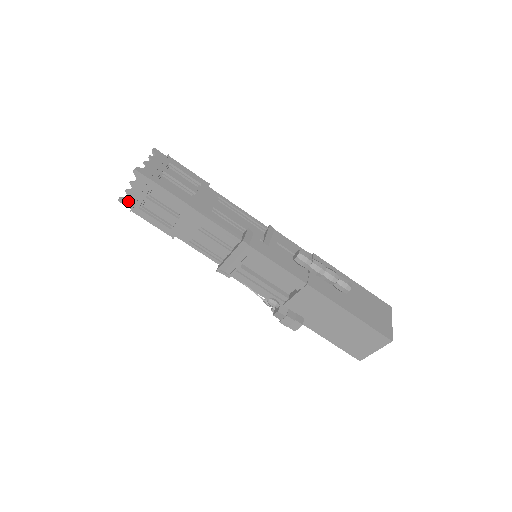
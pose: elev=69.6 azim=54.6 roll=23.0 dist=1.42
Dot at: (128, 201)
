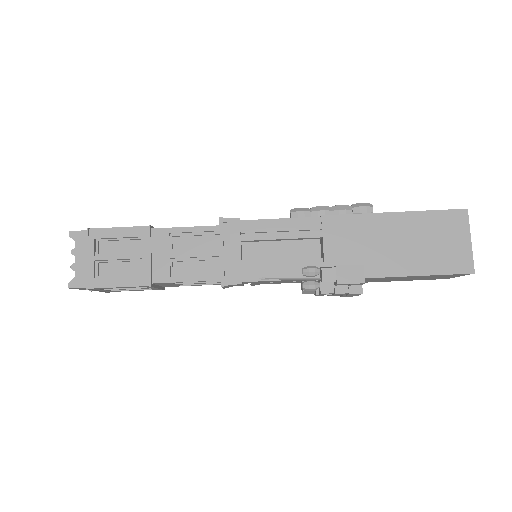
Dot at: (79, 279)
